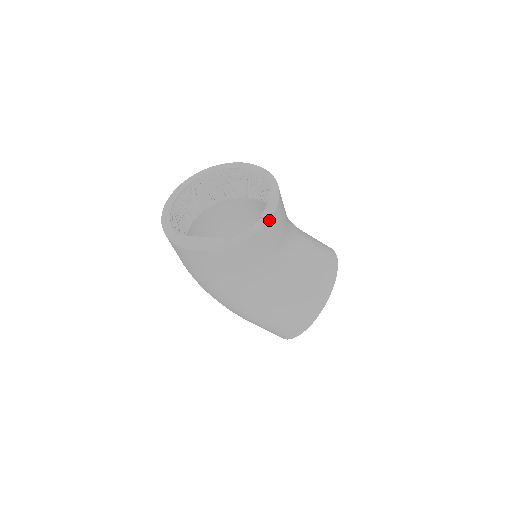
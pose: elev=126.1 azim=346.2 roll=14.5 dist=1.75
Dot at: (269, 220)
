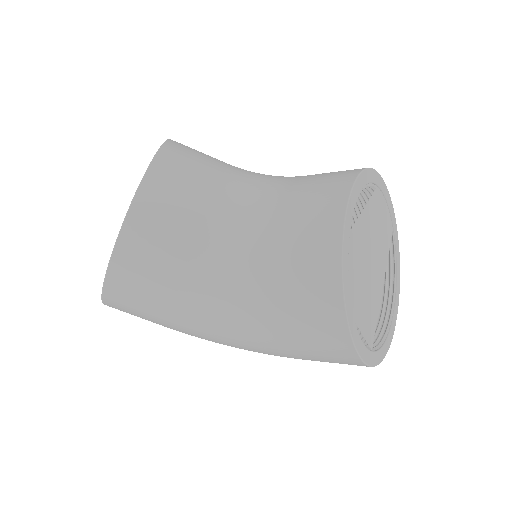
Dot at: (132, 206)
